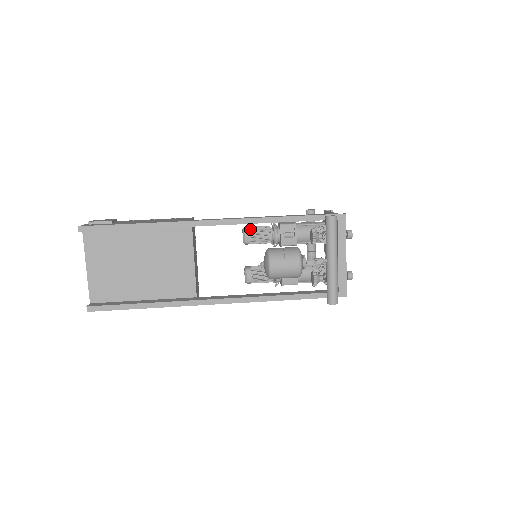
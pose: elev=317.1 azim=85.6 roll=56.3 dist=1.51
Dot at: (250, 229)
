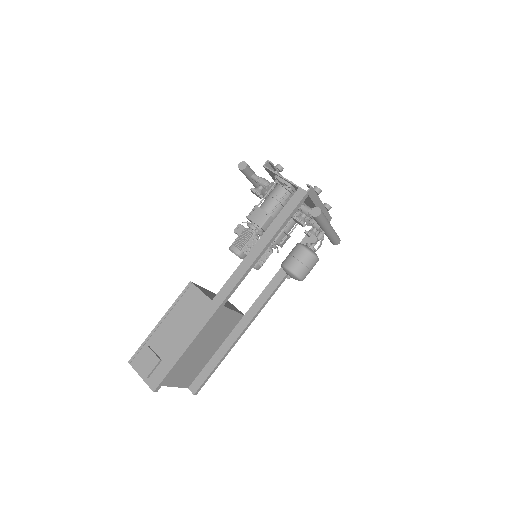
Dot at: (241, 250)
